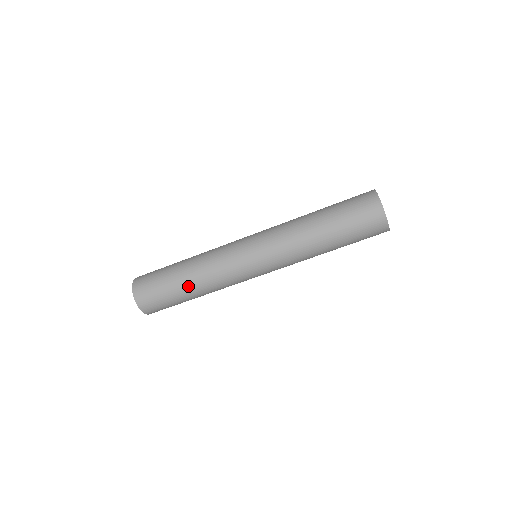
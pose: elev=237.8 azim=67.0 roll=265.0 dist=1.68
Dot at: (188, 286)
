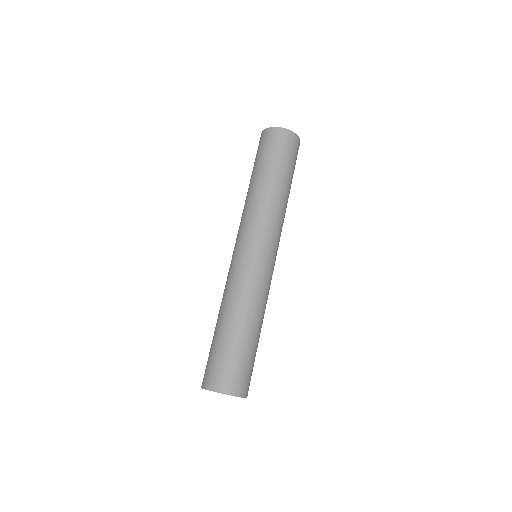
Dot at: (235, 324)
